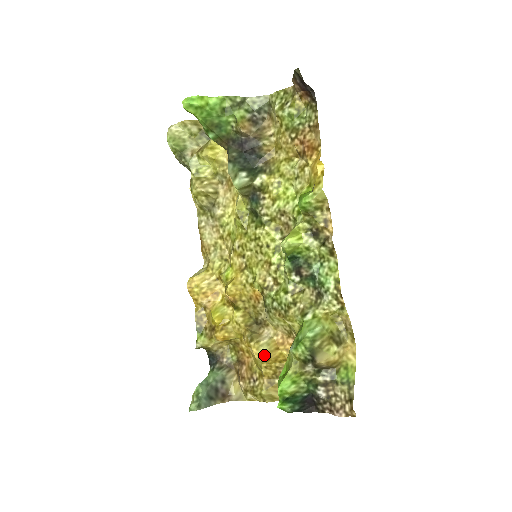
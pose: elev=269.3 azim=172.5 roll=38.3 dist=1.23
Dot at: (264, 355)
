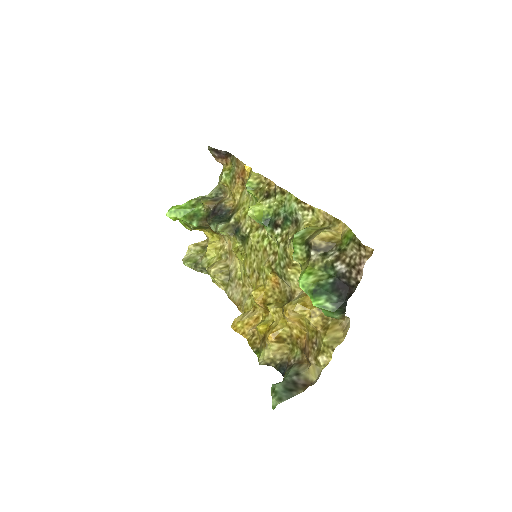
Dot at: (297, 302)
